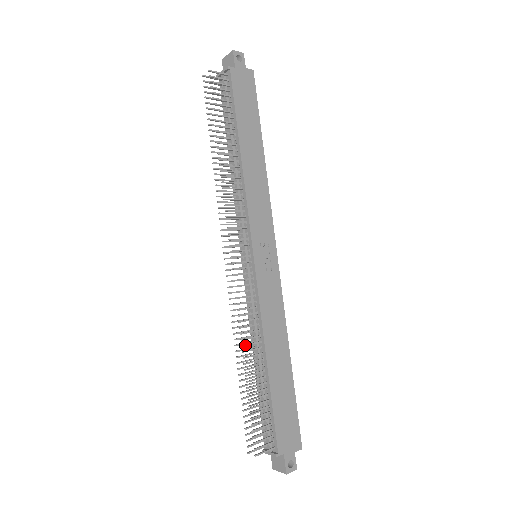
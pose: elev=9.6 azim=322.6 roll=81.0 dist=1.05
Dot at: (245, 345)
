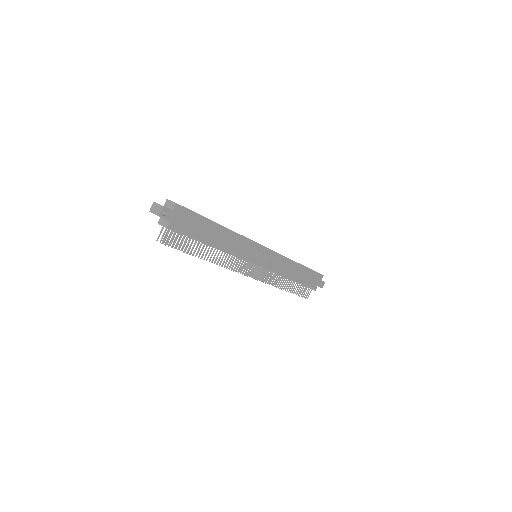
Dot at: (279, 286)
